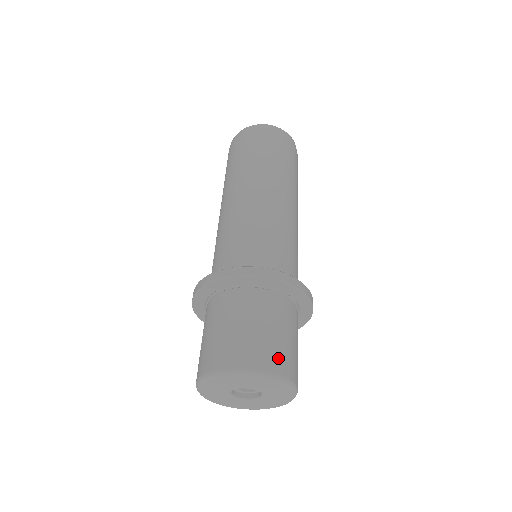
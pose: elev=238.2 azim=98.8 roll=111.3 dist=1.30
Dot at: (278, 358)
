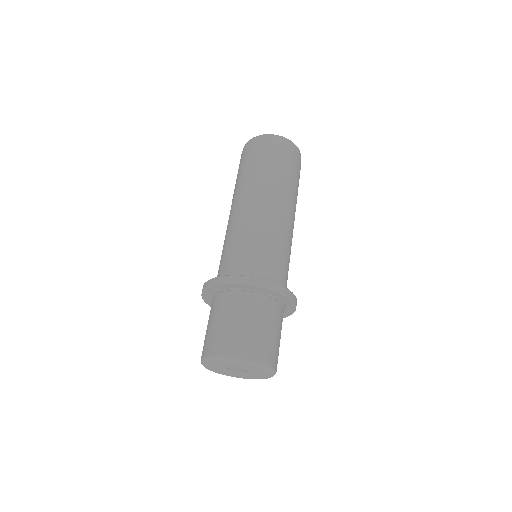
Dot at: (264, 350)
